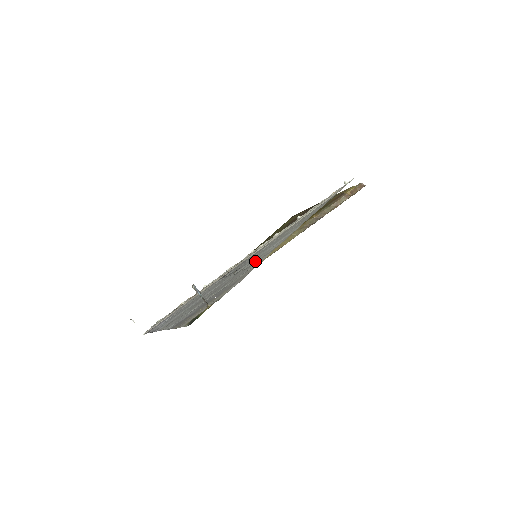
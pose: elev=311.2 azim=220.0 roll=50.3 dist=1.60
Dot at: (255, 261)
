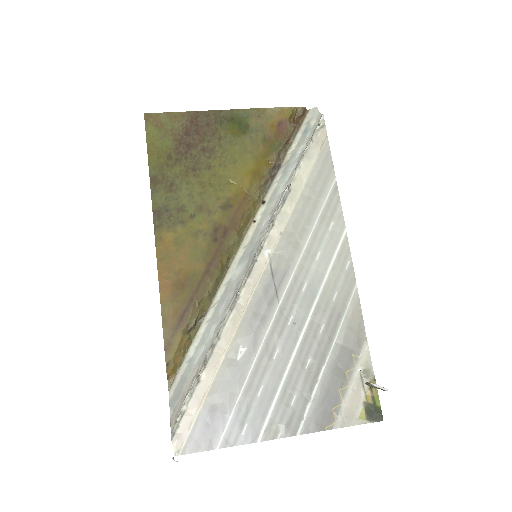
Dot at: (335, 293)
